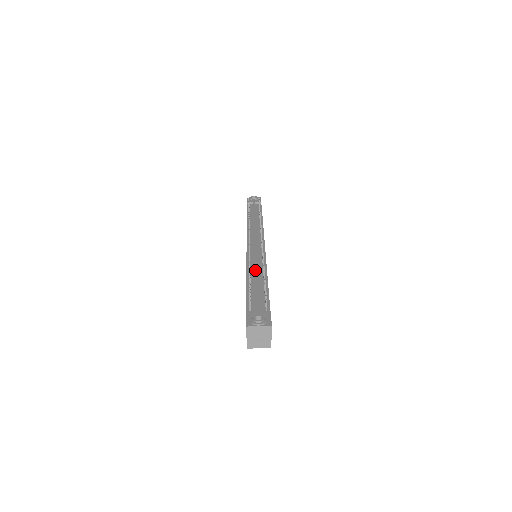
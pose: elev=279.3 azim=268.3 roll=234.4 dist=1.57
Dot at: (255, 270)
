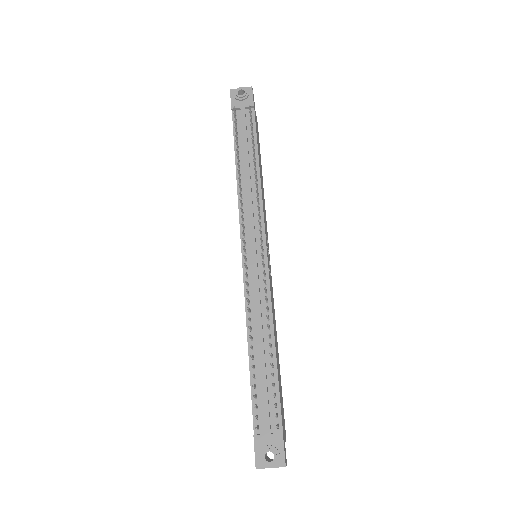
Dot at: (258, 330)
